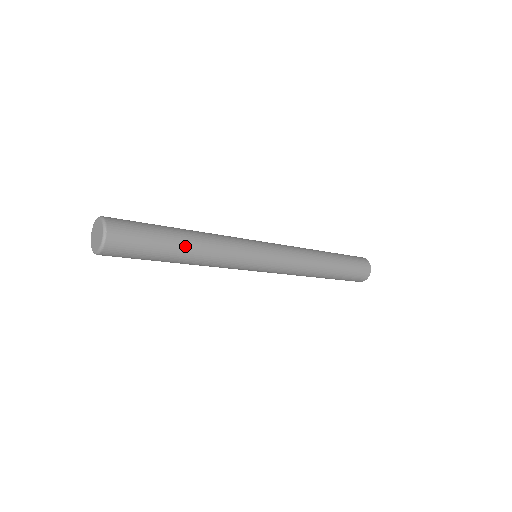
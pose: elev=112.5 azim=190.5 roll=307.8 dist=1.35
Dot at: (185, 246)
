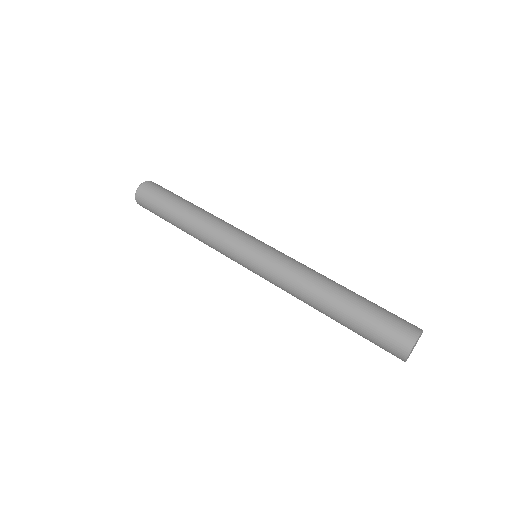
Dot at: (182, 215)
